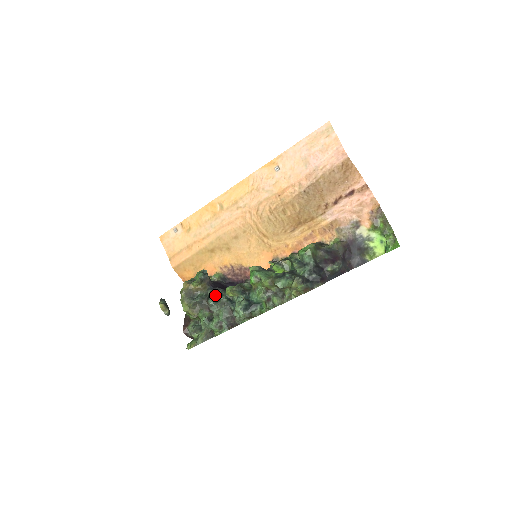
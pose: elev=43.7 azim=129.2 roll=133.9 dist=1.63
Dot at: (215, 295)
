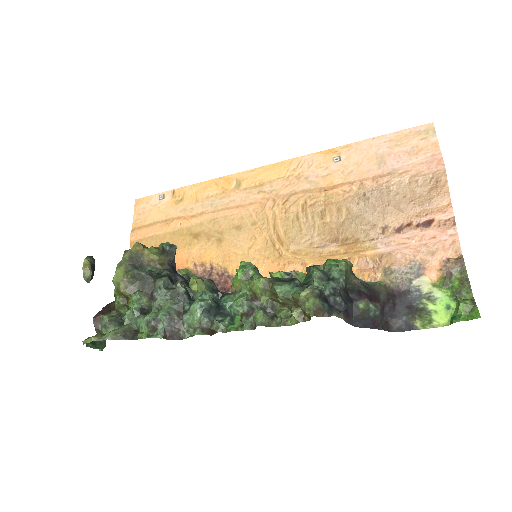
Dot at: (171, 280)
